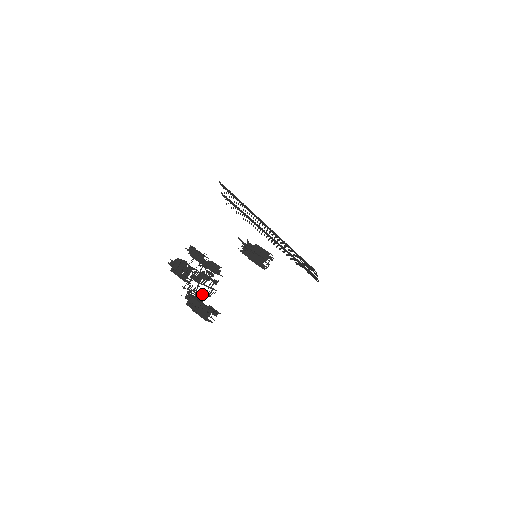
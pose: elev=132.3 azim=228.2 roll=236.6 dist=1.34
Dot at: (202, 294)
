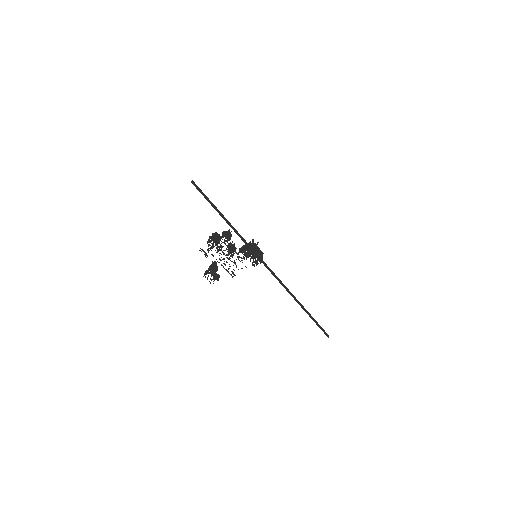
Dot at: (226, 269)
